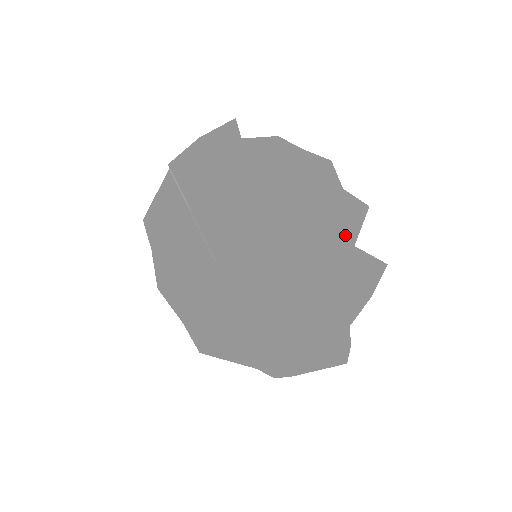
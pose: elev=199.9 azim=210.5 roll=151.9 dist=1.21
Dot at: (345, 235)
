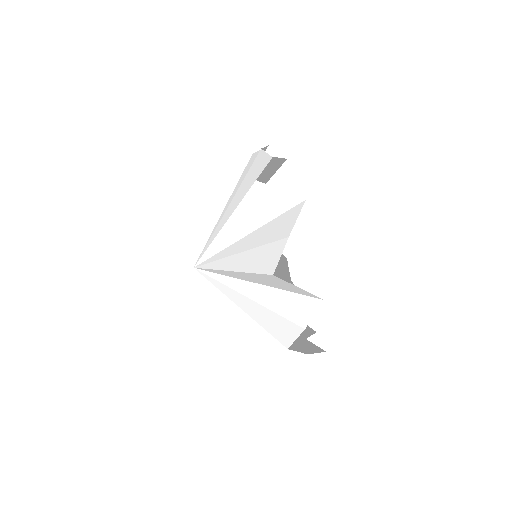
Dot at: occluded
